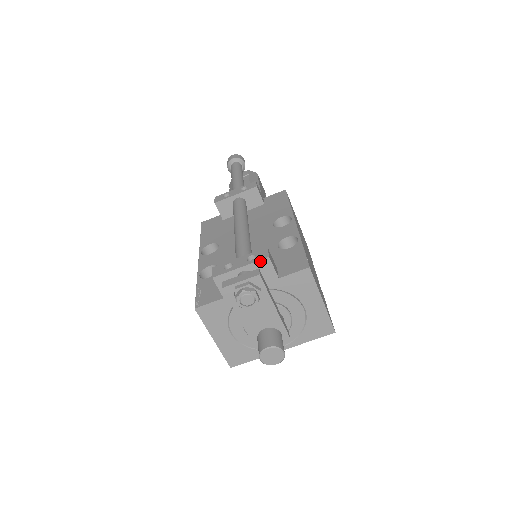
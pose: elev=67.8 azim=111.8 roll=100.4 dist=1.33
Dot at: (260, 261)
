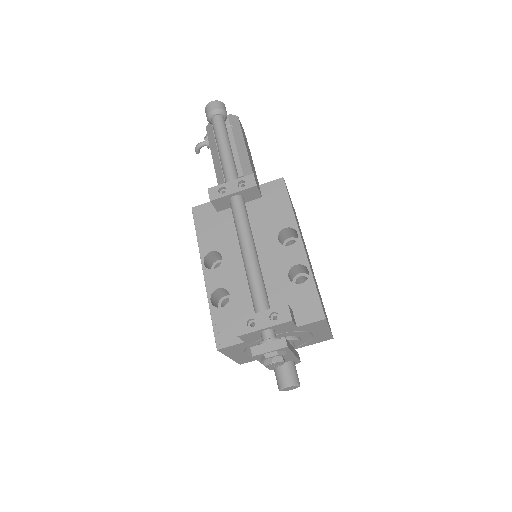
Dot at: (283, 323)
